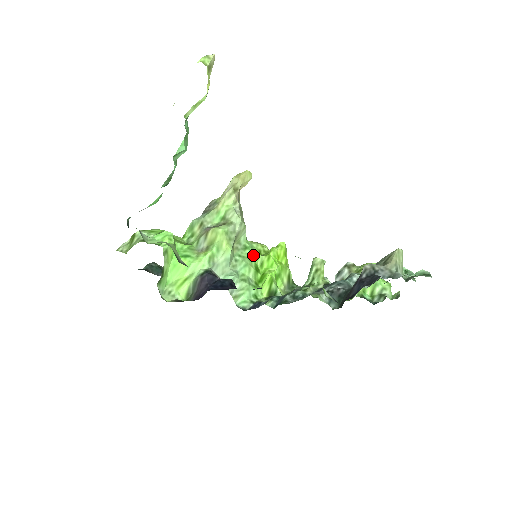
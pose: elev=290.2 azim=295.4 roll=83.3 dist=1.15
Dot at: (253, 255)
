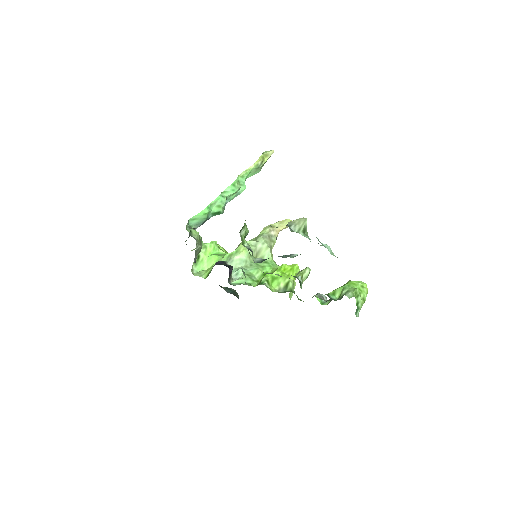
Dot at: (269, 267)
